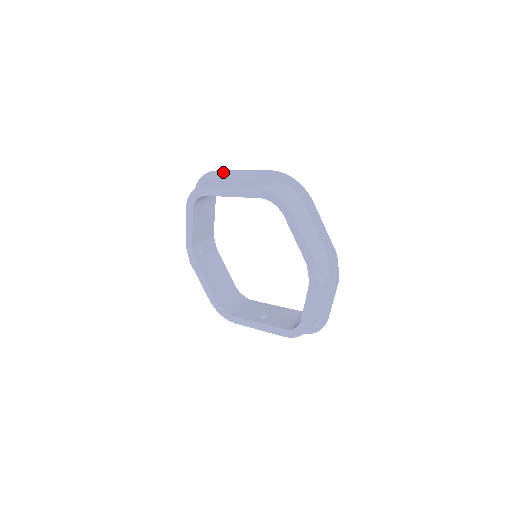
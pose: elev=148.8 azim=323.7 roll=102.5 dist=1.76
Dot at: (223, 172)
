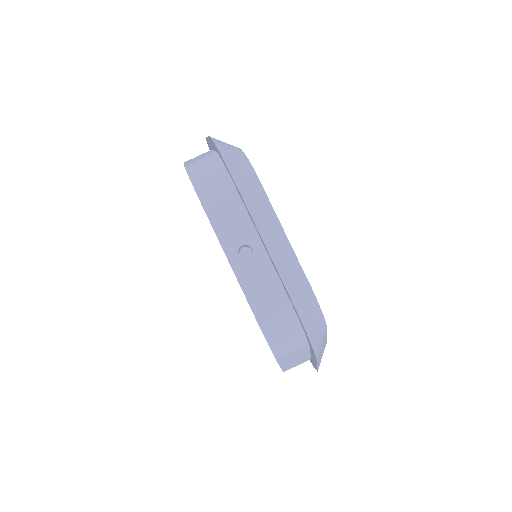
Dot at: (244, 202)
